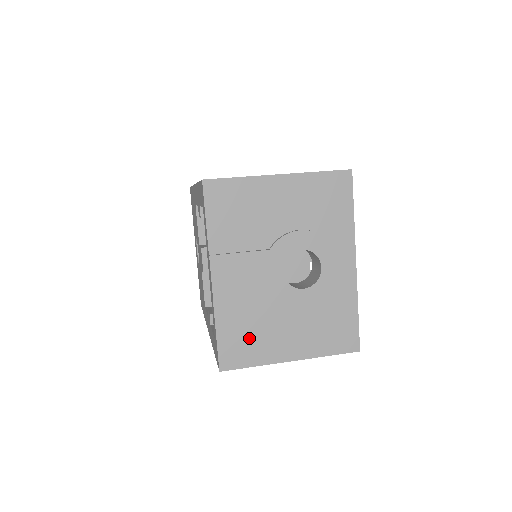
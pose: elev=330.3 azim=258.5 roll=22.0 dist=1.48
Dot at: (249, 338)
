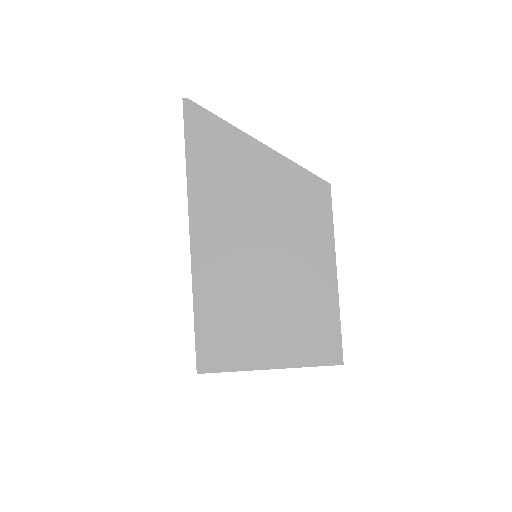
Dot at: occluded
